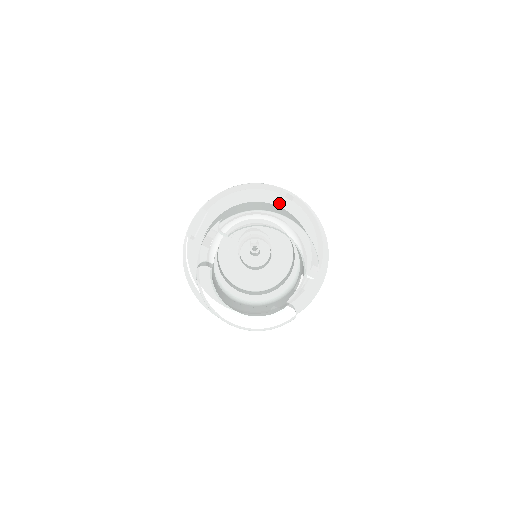
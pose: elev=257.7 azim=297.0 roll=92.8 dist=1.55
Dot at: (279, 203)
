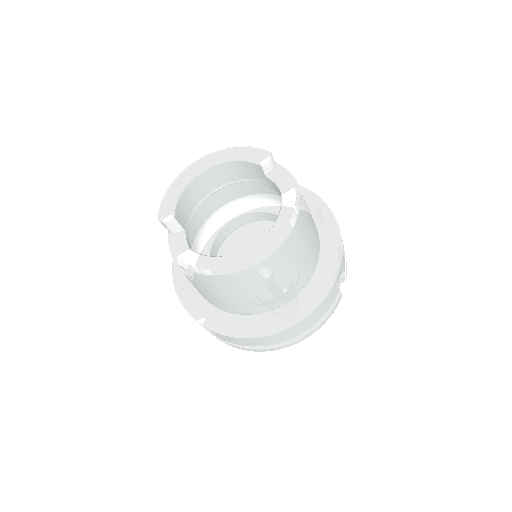
Dot at: occluded
